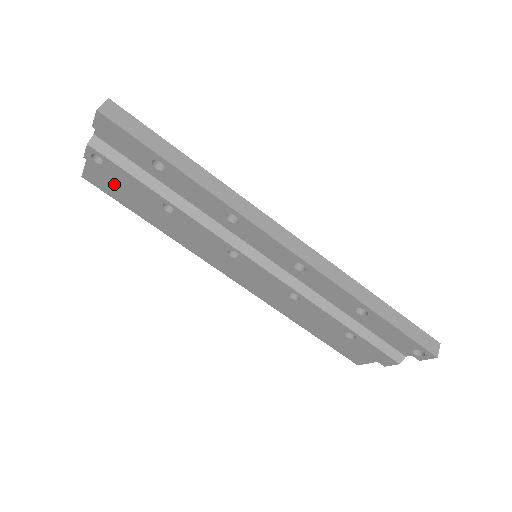
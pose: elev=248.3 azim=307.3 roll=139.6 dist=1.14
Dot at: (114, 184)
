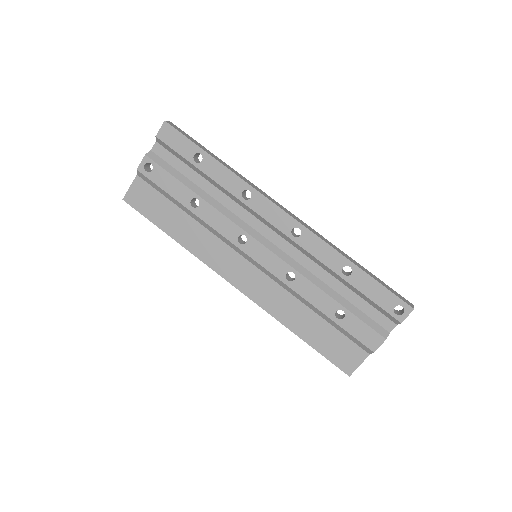
Dot at: (150, 198)
